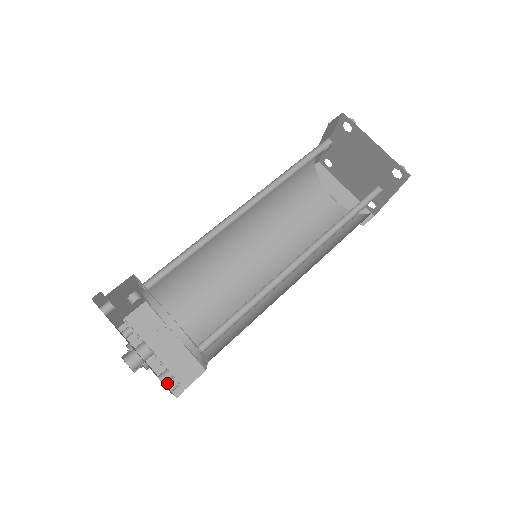
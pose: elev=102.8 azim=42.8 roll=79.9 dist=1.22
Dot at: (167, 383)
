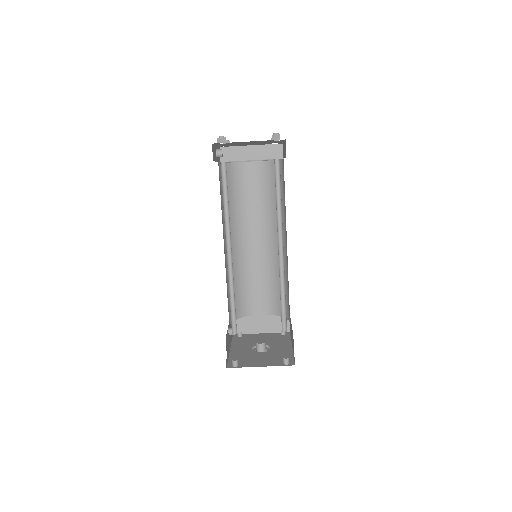
Dot at: (279, 331)
